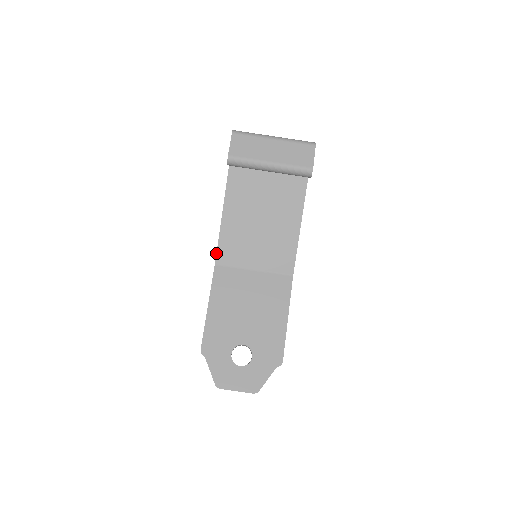
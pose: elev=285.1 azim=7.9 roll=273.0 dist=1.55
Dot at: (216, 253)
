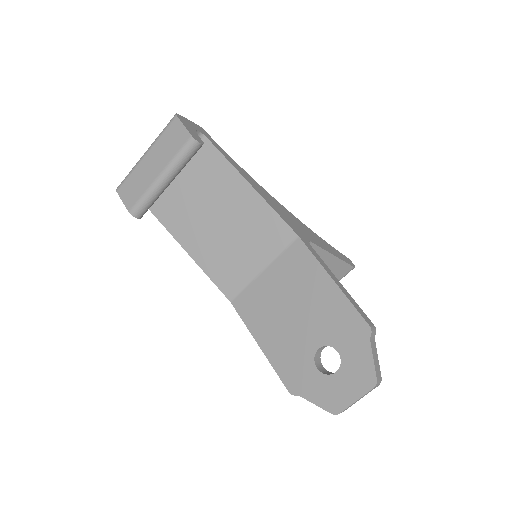
Dot at: occluded
